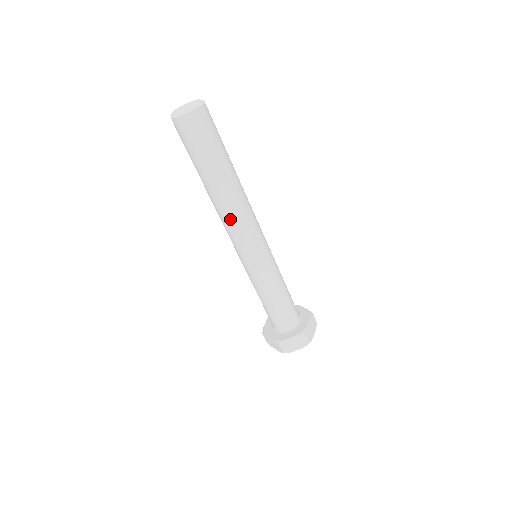
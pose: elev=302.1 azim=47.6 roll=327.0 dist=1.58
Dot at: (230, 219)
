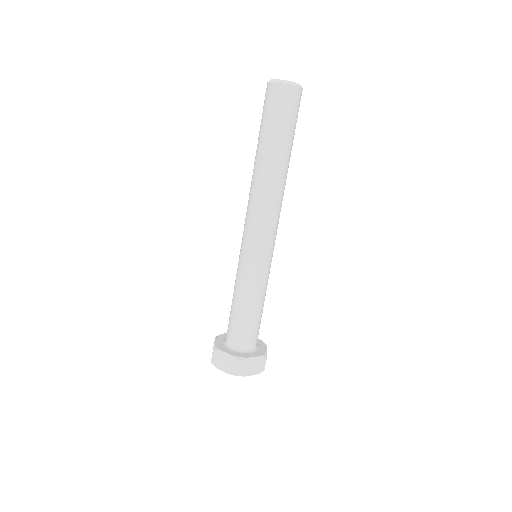
Dot at: (253, 198)
